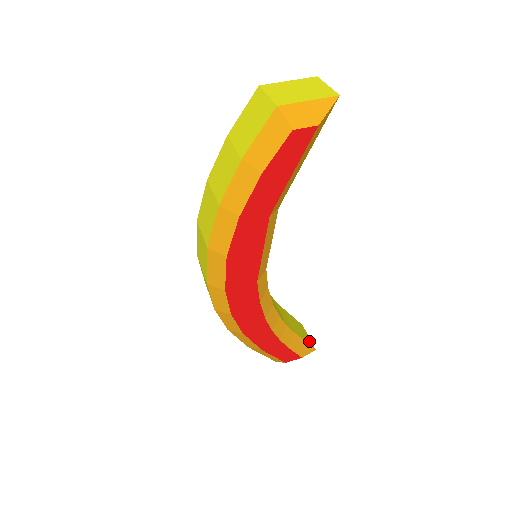
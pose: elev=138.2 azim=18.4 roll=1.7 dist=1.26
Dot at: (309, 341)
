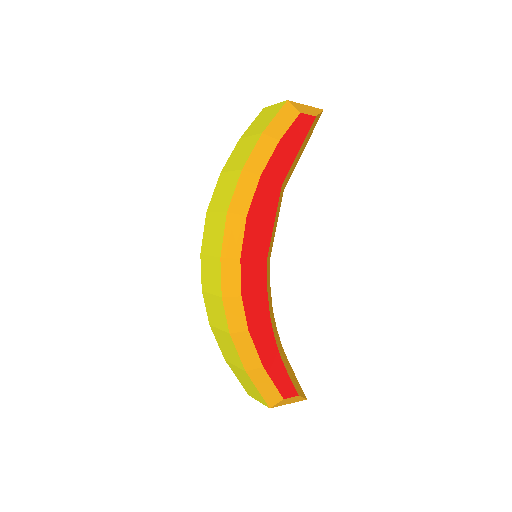
Dot at: occluded
